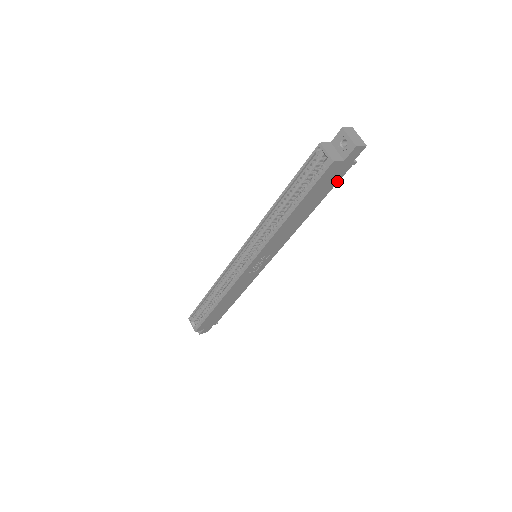
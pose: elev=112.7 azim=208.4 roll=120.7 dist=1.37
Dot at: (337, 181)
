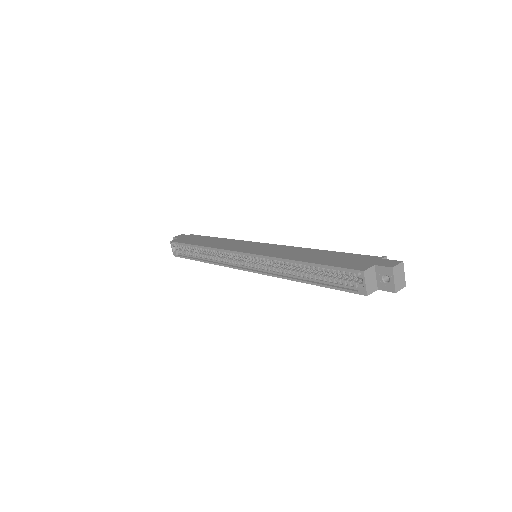
Dot at: occluded
